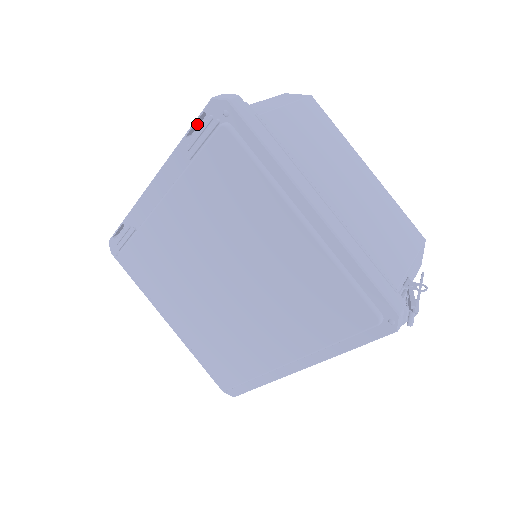
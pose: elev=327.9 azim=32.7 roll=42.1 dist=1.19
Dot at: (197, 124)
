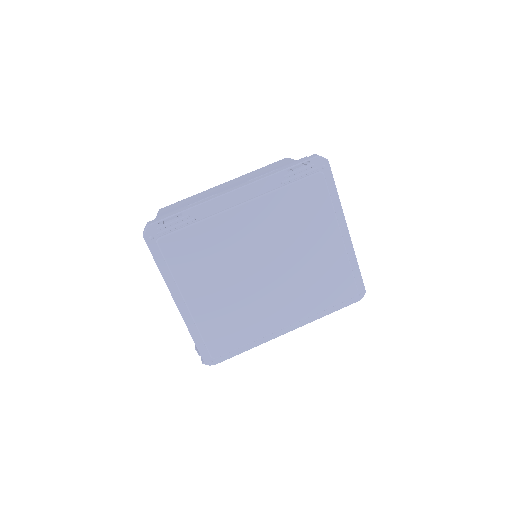
Dot at: (296, 165)
